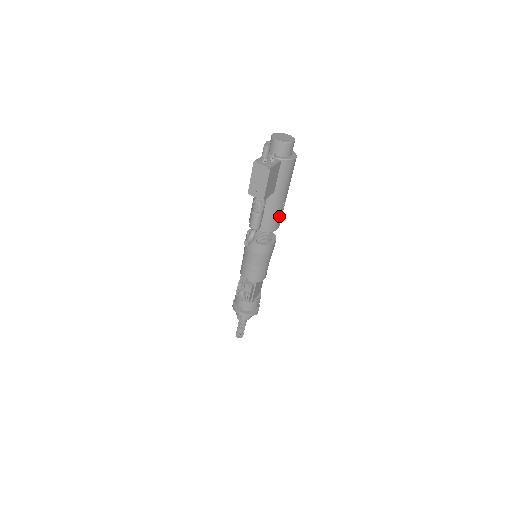
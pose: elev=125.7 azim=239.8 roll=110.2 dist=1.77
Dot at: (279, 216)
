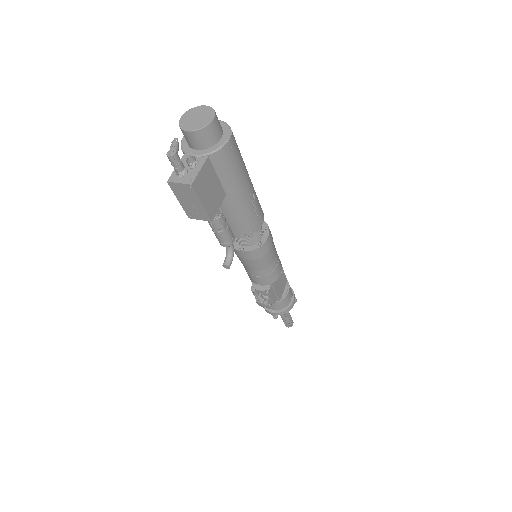
Dot at: (253, 212)
